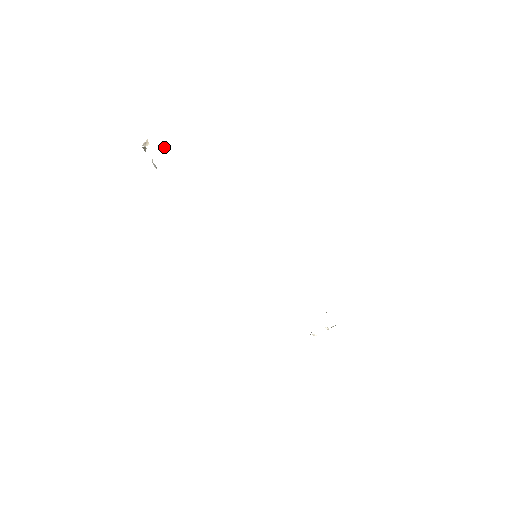
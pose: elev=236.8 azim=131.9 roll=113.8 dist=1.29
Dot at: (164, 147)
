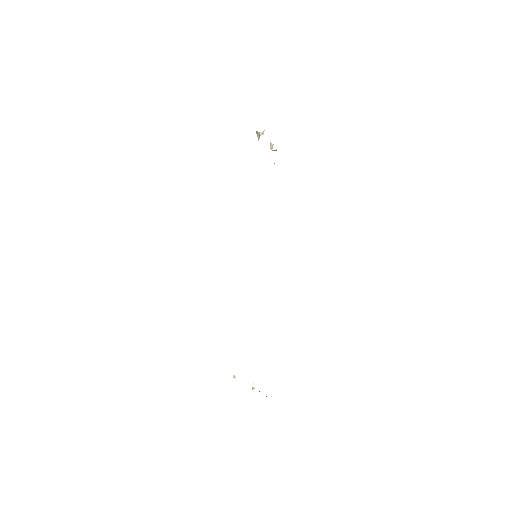
Dot at: (273, 144)
